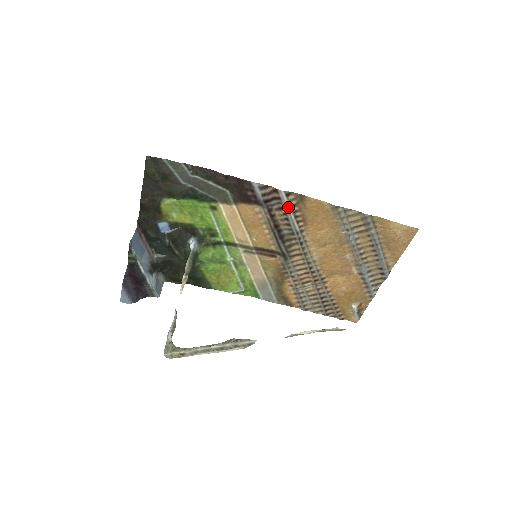
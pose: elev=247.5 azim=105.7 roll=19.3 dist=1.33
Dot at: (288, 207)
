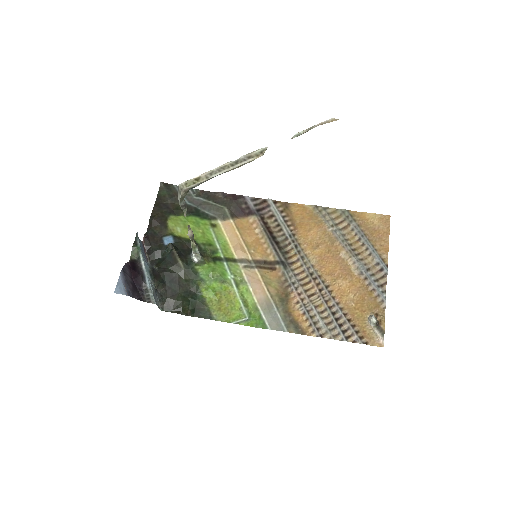
Dot at: (277, 212)
